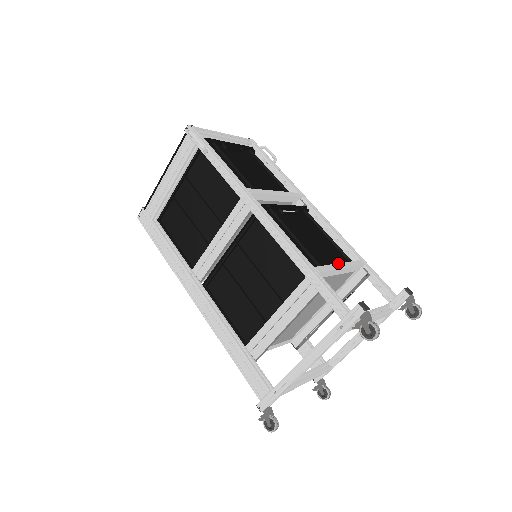
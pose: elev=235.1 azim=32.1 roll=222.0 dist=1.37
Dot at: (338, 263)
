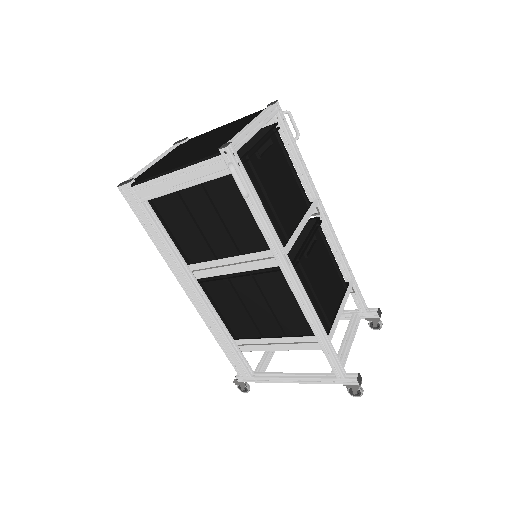
Dot at: (340, 307)
